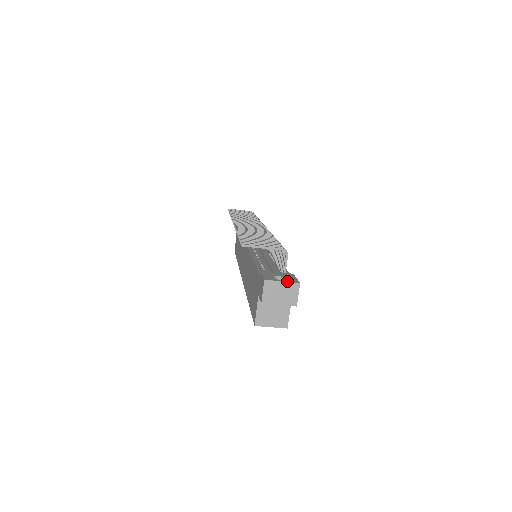
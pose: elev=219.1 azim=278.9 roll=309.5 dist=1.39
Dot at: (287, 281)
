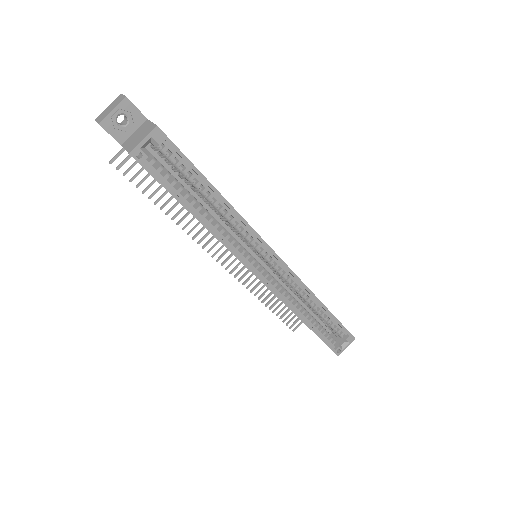
Dot at: occluded
